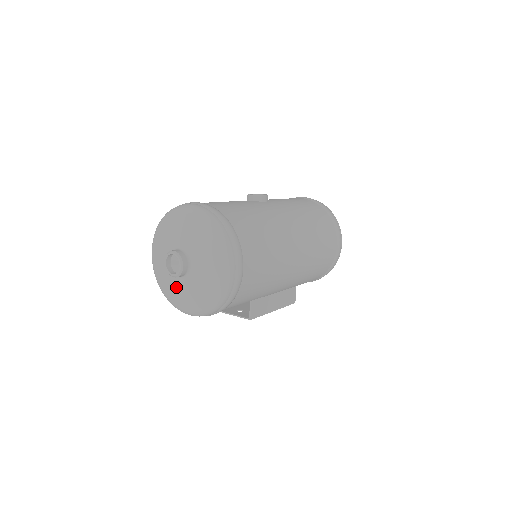
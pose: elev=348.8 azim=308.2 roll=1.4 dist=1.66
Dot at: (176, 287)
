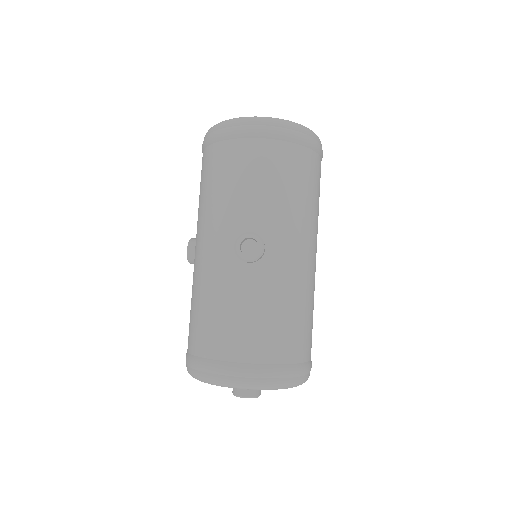
Dot at: occluded
